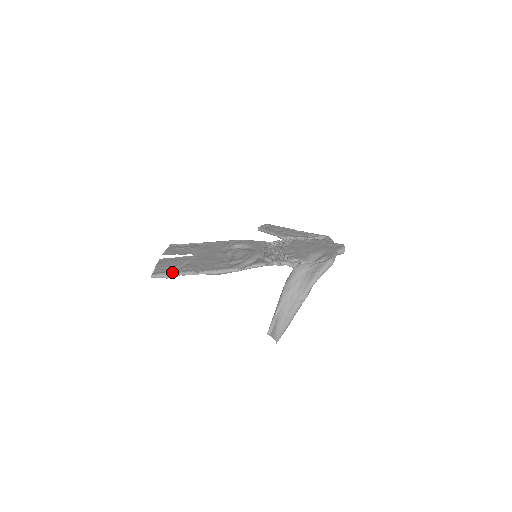
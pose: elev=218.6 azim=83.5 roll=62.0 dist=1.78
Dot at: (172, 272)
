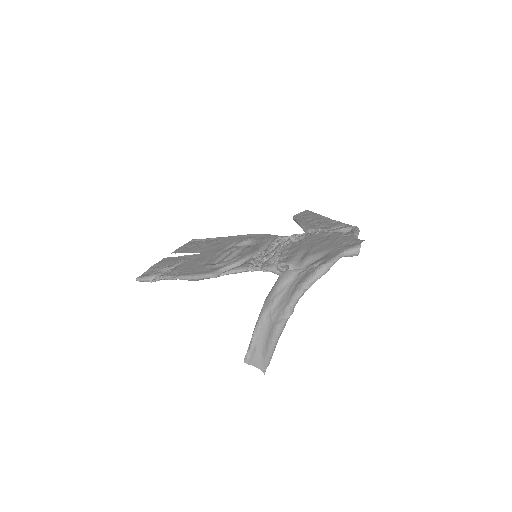
Dot at: (156, 275)
